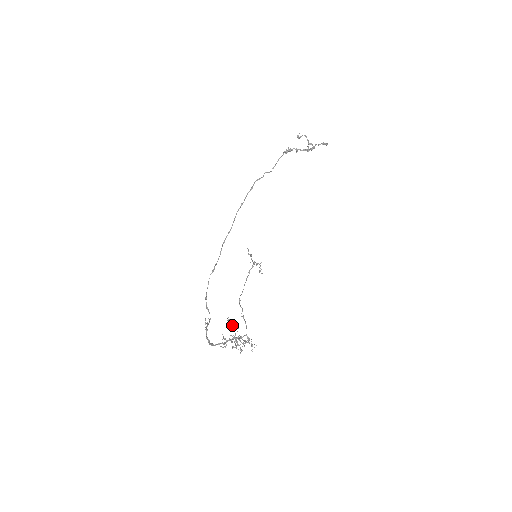
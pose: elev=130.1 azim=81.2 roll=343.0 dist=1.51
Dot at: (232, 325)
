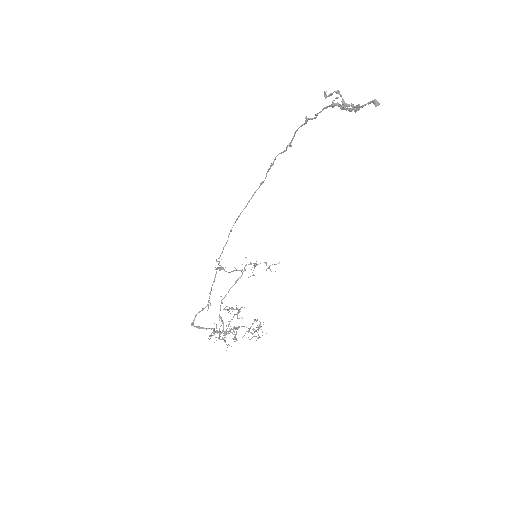
Dot at: (237, 312)
